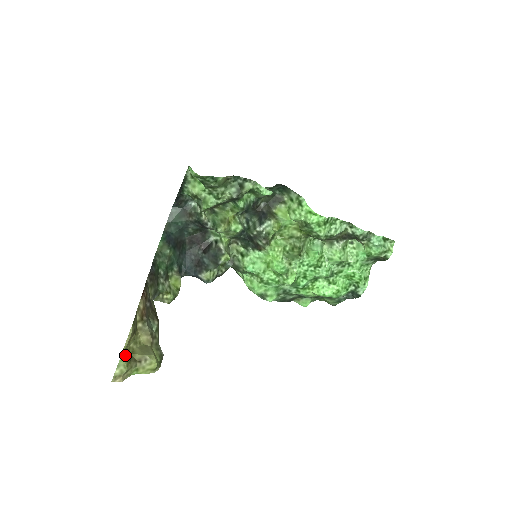
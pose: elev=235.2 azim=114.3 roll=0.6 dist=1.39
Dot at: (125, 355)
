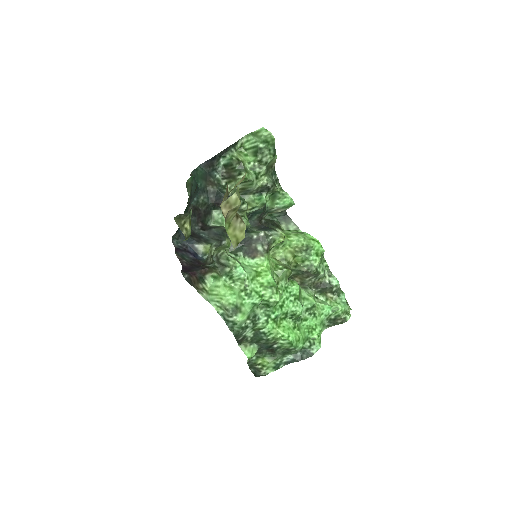
Dot at: occluded
